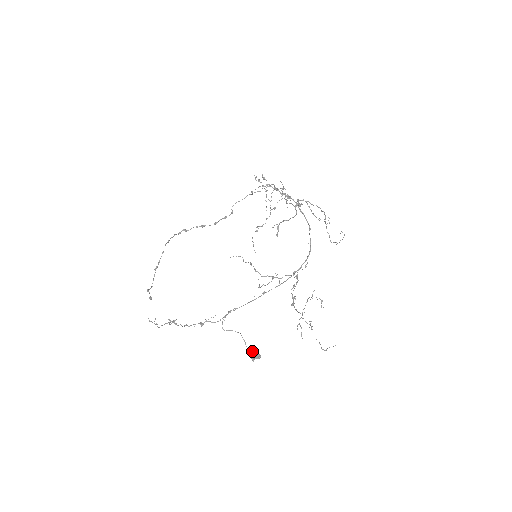
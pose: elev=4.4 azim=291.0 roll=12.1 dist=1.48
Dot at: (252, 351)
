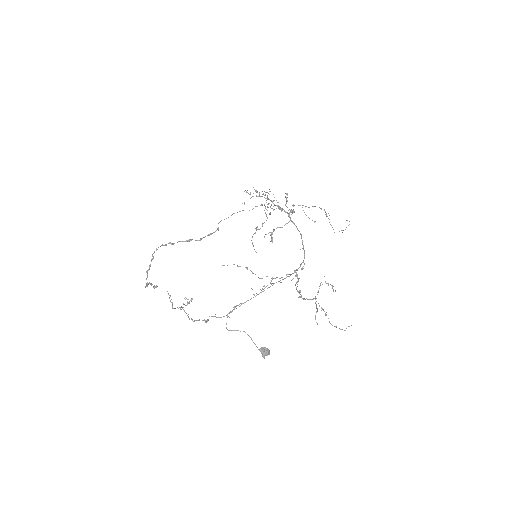
Dot at: occluded
